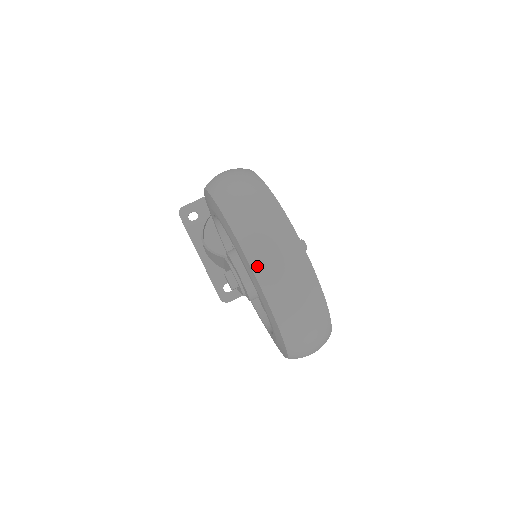
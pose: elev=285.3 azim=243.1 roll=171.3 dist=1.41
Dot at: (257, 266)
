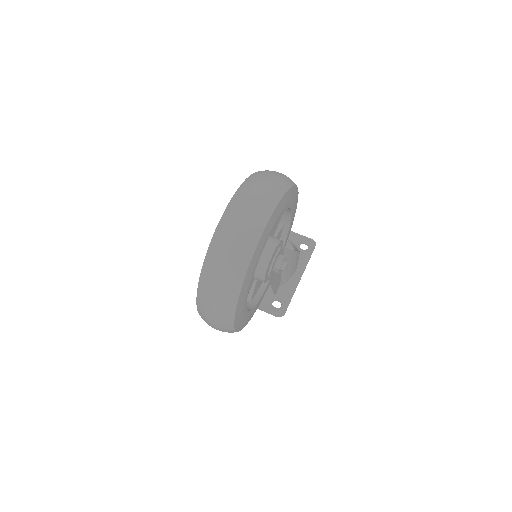
Dot at: (231, 206)
